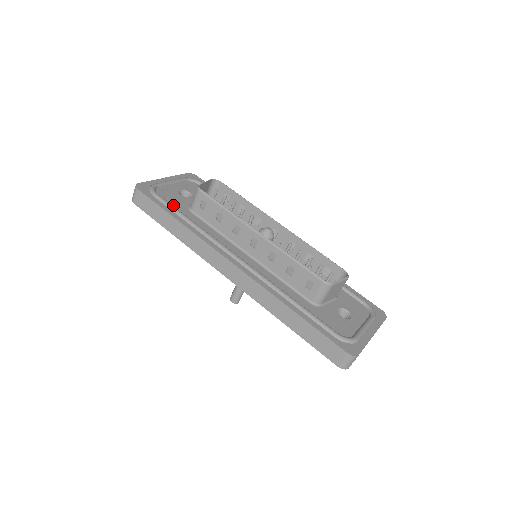
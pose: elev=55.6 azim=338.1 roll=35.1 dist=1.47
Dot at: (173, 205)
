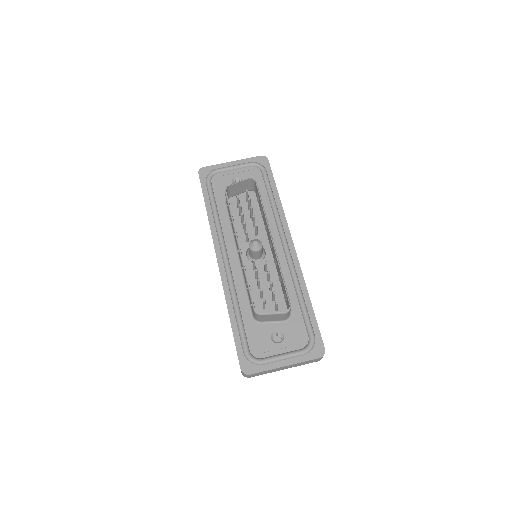
Dot at: (215, 194)
